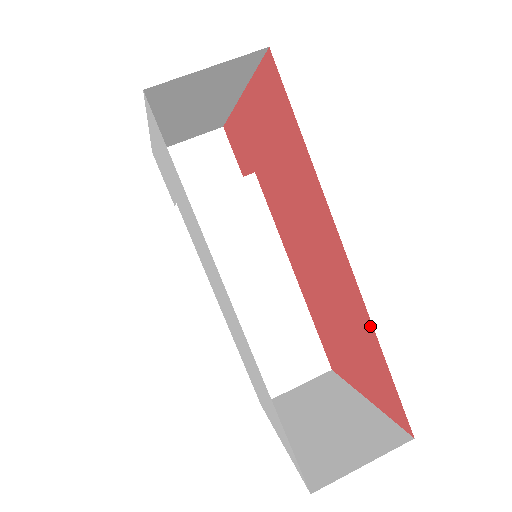
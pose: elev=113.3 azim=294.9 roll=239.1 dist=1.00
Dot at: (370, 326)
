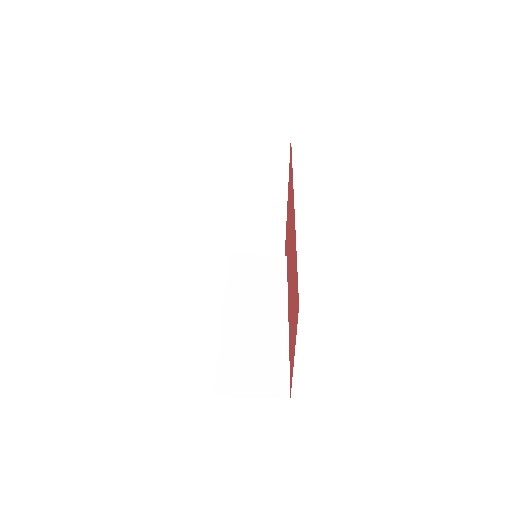
Dot at: (295, 240)
